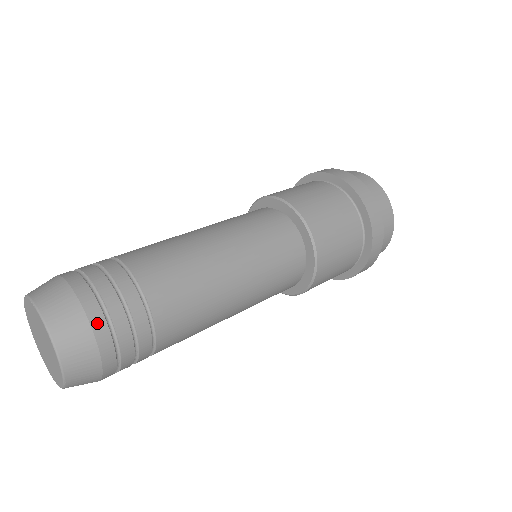
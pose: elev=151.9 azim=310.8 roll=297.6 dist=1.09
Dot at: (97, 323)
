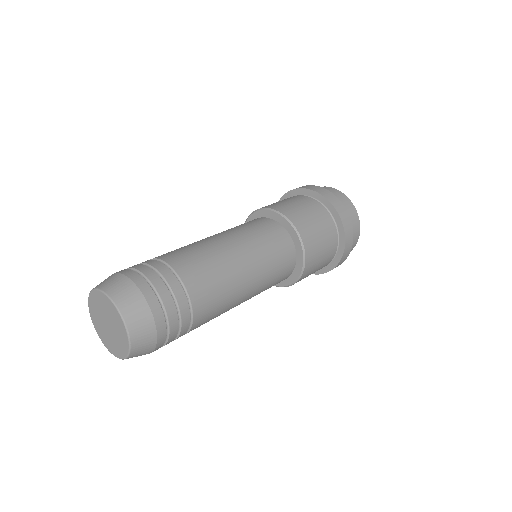
Dot at: (135, 278)
